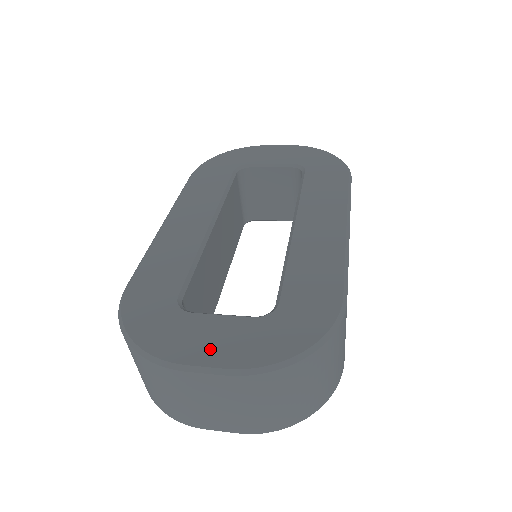
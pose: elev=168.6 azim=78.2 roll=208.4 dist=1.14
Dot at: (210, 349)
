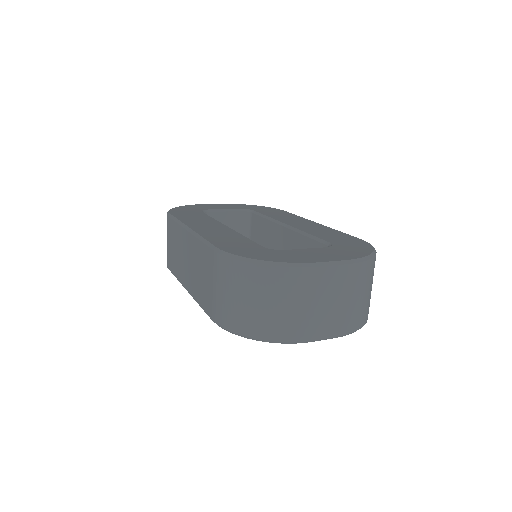
Dot at: (323, 257)
